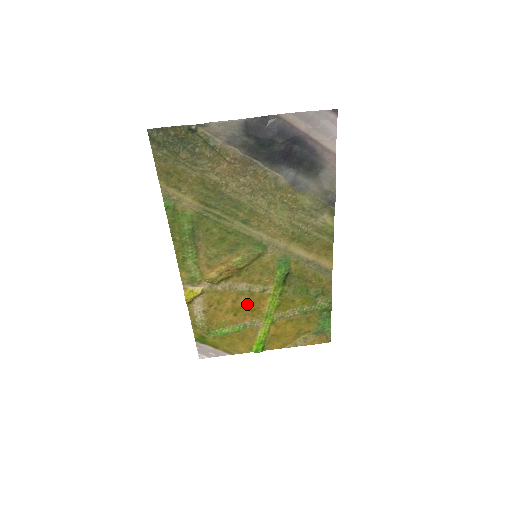
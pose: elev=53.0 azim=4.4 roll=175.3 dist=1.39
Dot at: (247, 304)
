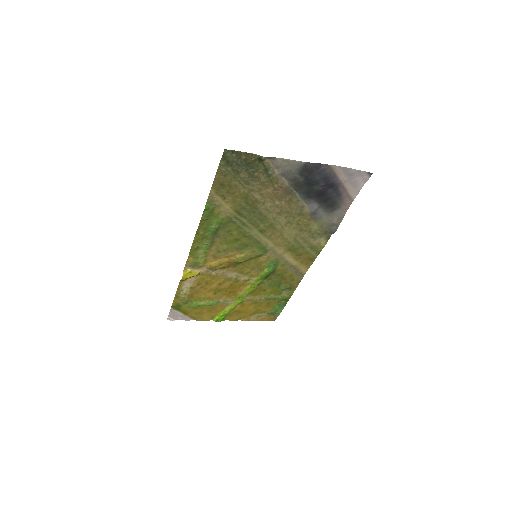
Dot at: (229, 287)
